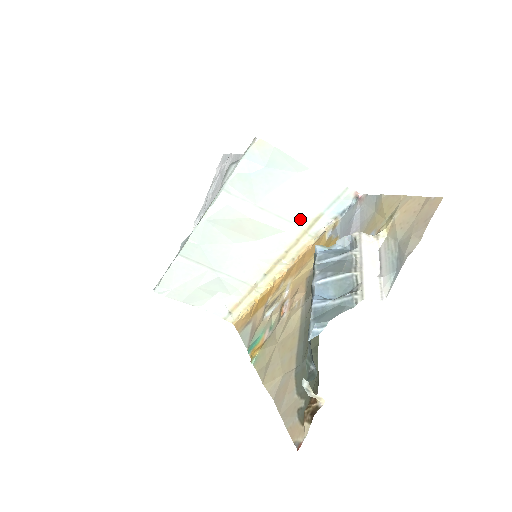
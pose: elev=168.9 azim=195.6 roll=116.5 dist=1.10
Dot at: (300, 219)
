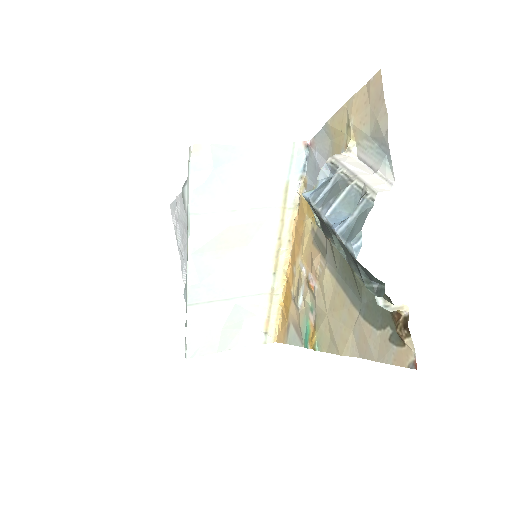
Dot at: (272, 199)
